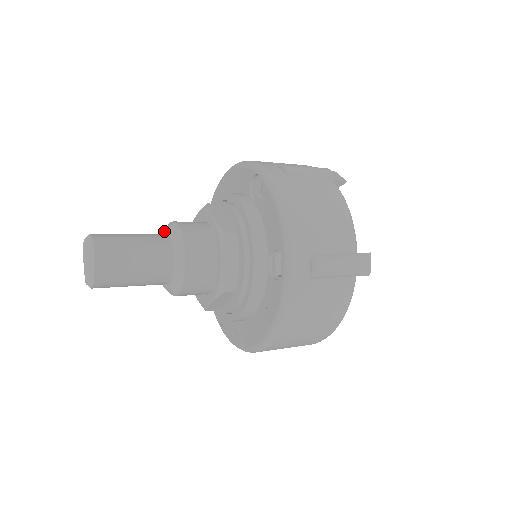
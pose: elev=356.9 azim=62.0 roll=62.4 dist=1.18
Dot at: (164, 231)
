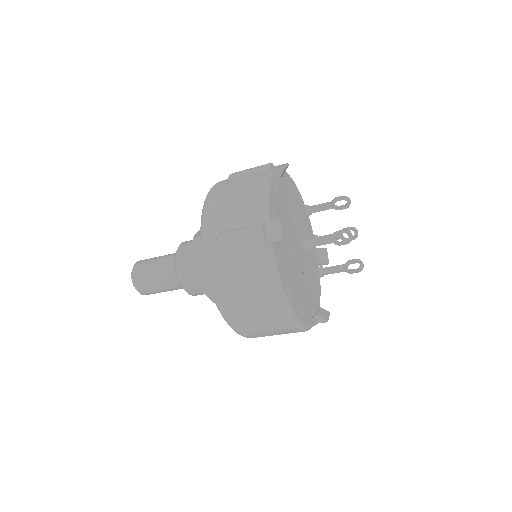
Dot at: occluded
